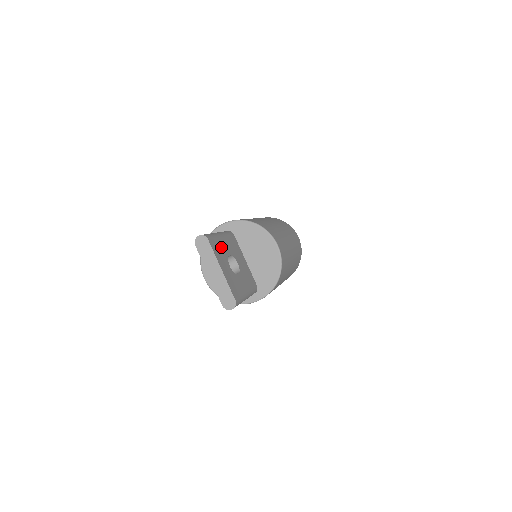
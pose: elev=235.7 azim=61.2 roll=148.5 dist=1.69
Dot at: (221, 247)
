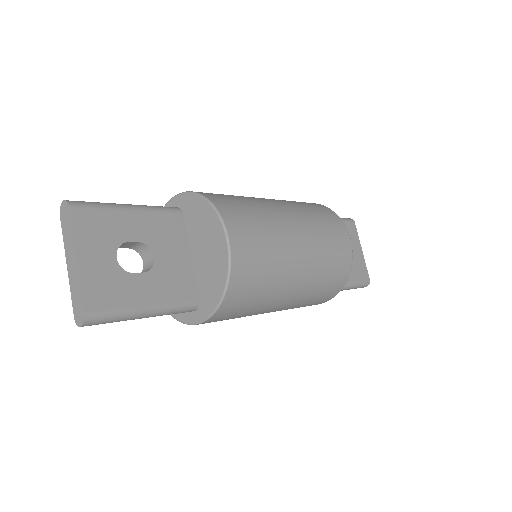
Dot at: (112, 225)
